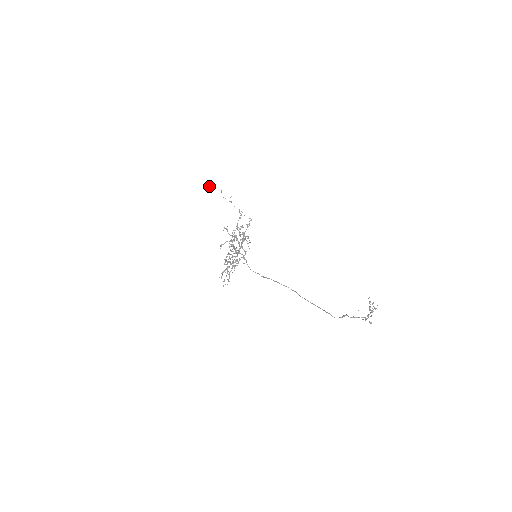
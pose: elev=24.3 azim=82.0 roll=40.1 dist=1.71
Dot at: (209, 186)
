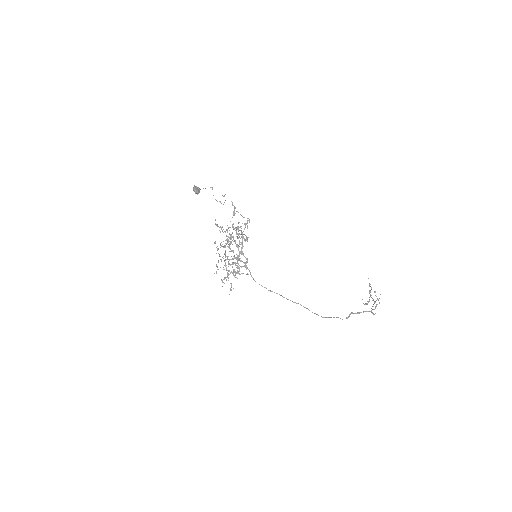
Dot at: (199, 188)
